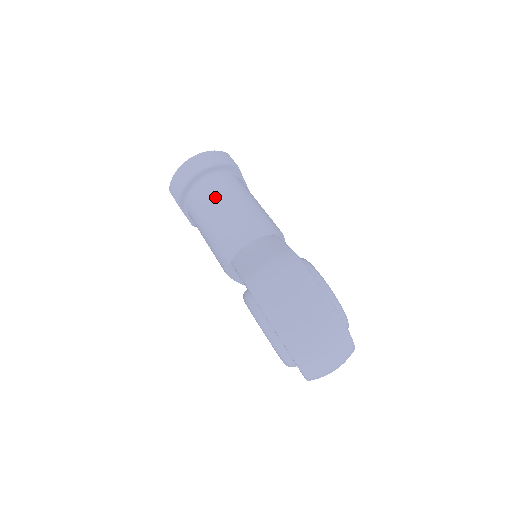
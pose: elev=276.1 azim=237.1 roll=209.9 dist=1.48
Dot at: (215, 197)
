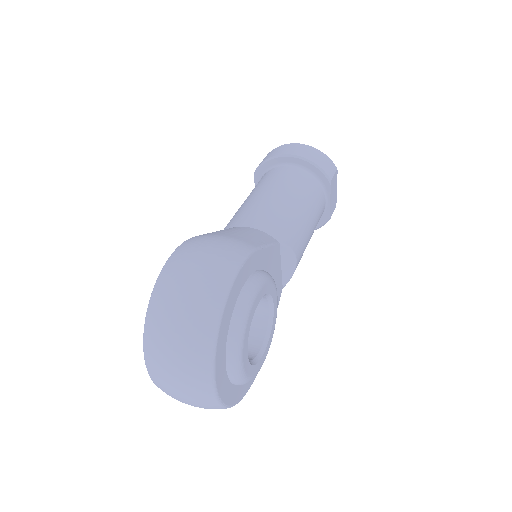
Dot at: (277, 181)
